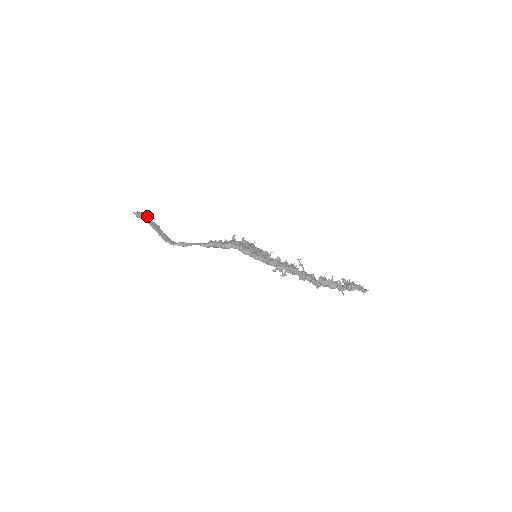
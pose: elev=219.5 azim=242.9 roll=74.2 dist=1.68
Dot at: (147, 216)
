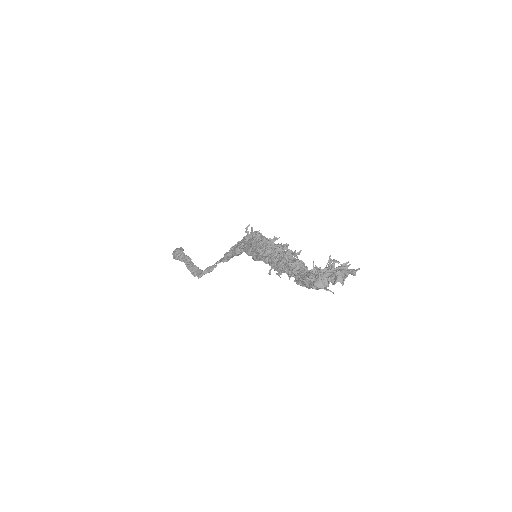
Dot at: (181, 251)
